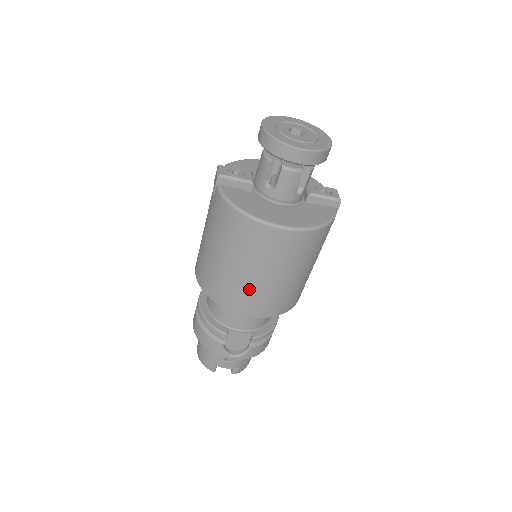
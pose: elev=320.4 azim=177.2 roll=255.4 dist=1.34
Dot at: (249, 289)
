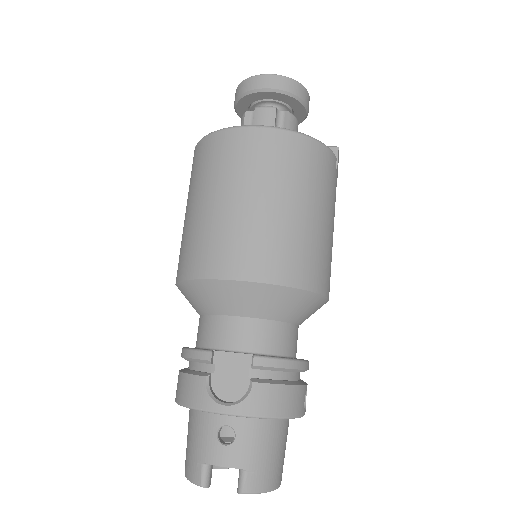
Dot at: (225, 228)
